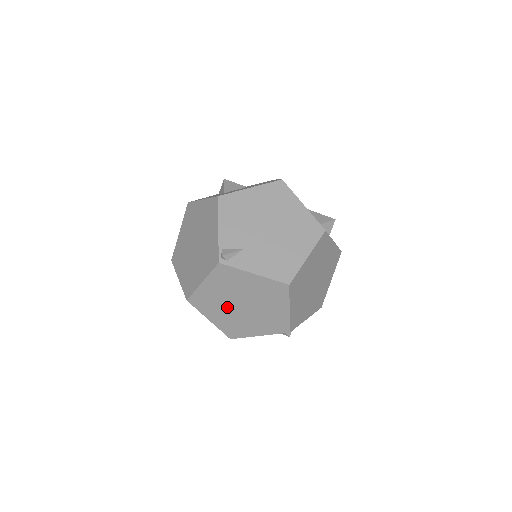
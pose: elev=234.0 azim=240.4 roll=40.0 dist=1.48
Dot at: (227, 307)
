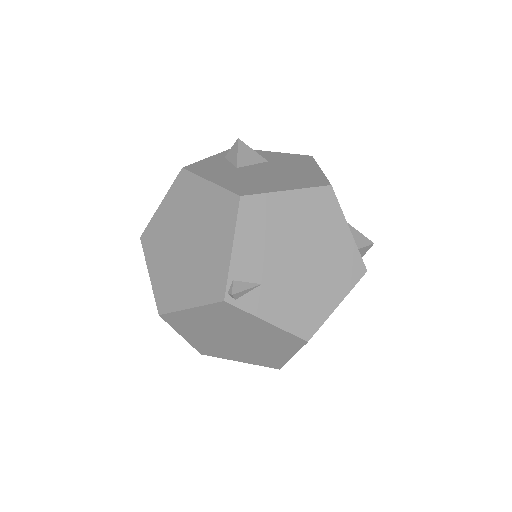
Dot at: (212, 334)
